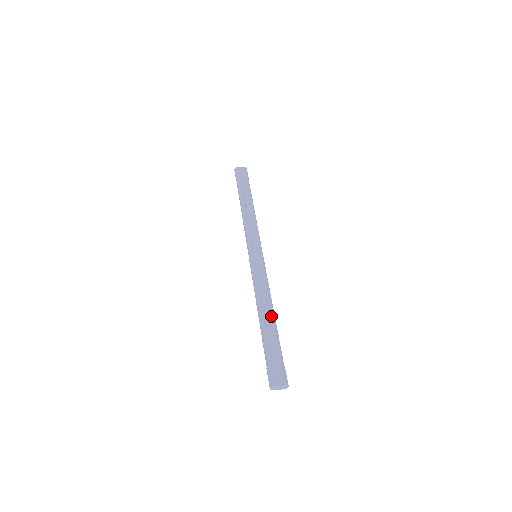
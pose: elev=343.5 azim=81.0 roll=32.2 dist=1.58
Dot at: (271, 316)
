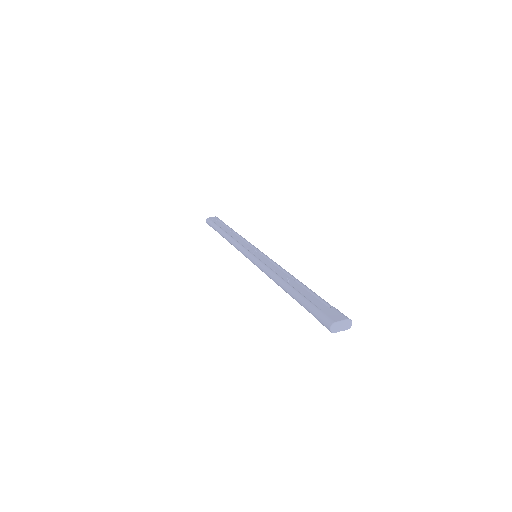
Dot at: (297, 281)
